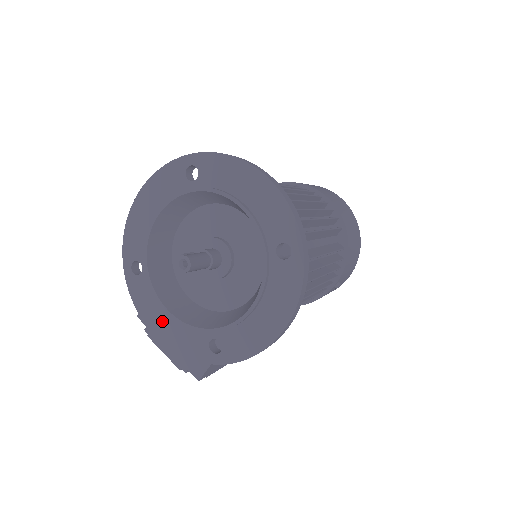
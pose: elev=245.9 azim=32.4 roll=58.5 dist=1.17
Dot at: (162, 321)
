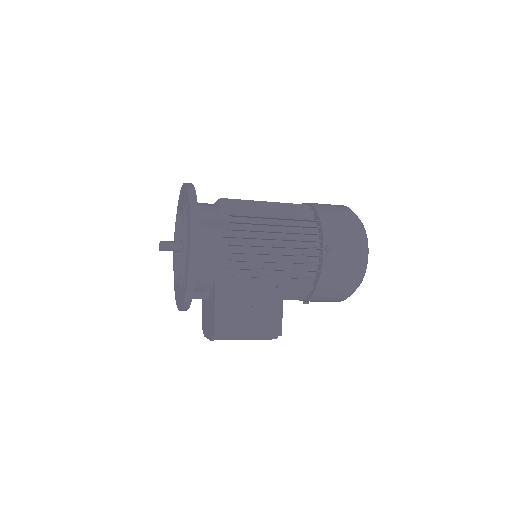
Dot at: (179, 298)
